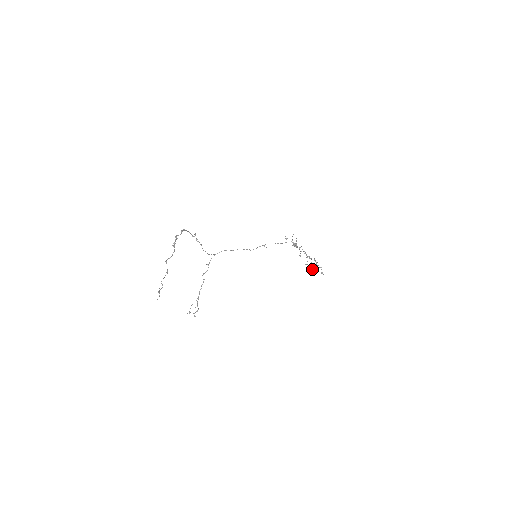
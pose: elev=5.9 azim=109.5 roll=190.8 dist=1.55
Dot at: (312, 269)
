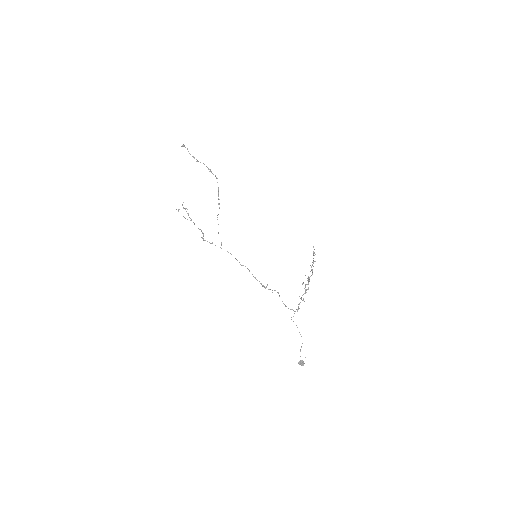
Dot at: (307, 278)
